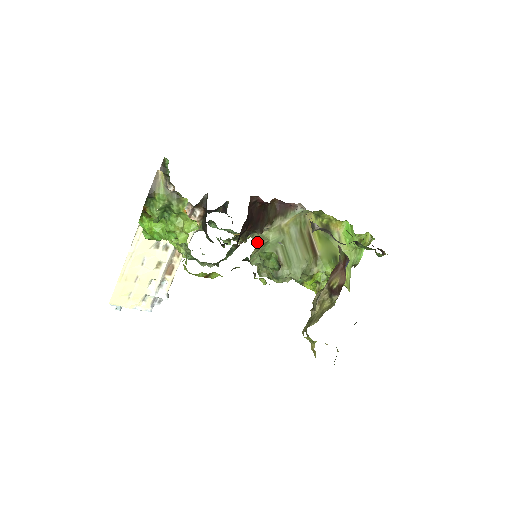
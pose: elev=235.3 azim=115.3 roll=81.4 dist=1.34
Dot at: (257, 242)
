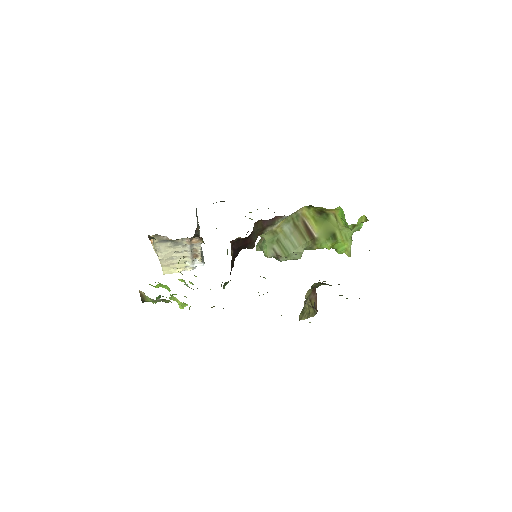
Dot at: occluded
